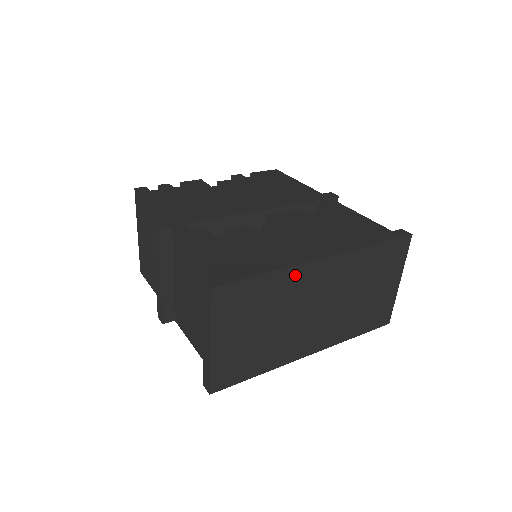
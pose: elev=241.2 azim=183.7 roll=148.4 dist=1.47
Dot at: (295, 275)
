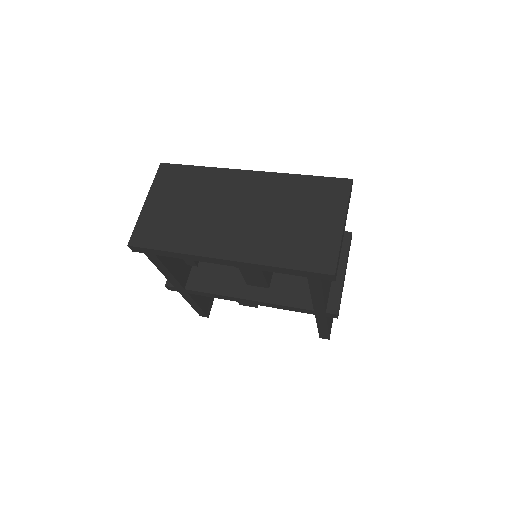
Dot at: (221, 175)
